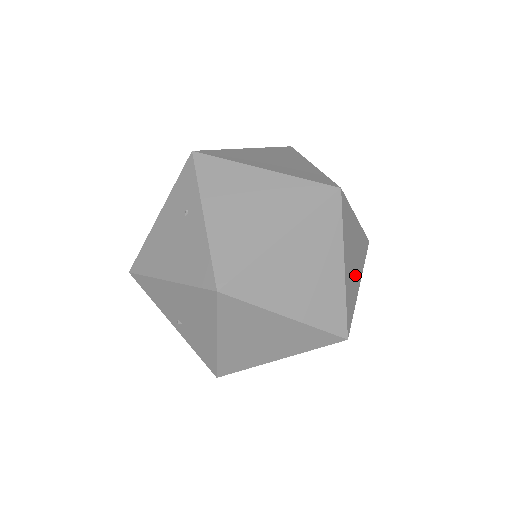
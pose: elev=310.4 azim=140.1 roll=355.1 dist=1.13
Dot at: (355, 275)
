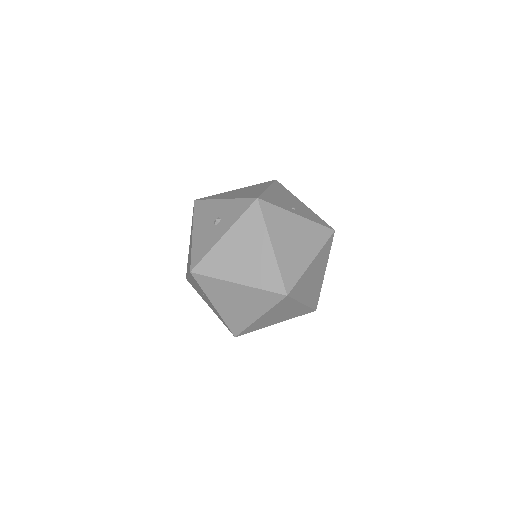
Dot at: (318, 280)
